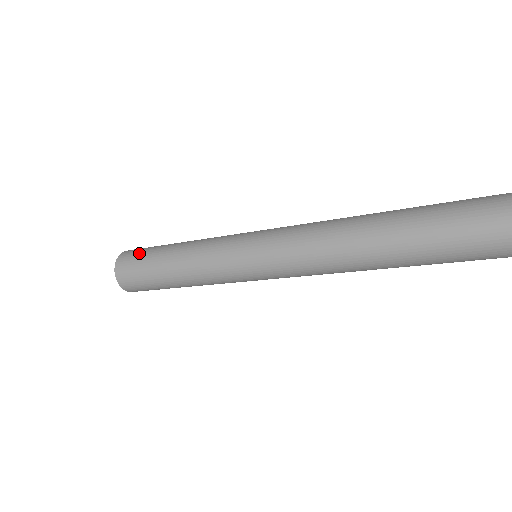
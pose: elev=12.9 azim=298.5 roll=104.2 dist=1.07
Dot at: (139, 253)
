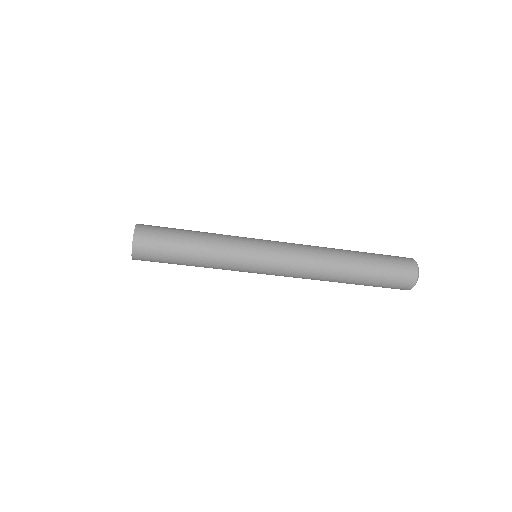
Dot at: (159, 231)
